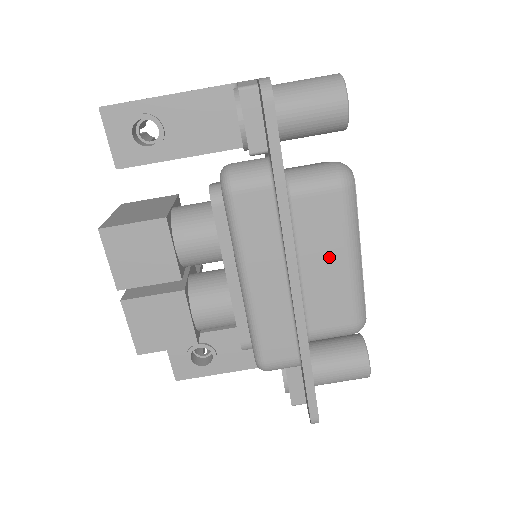
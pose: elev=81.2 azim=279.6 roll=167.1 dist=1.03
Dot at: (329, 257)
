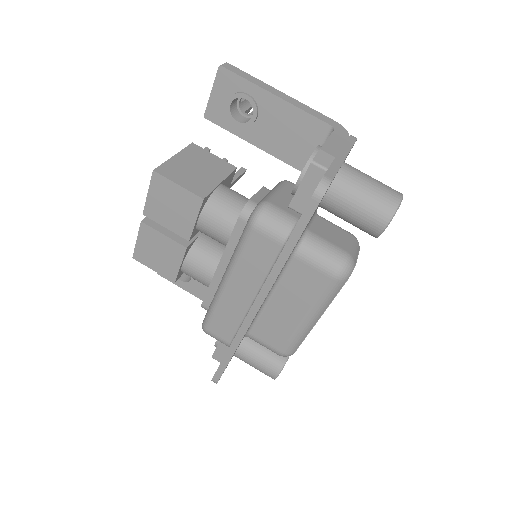
Dot at: (294, 307)
